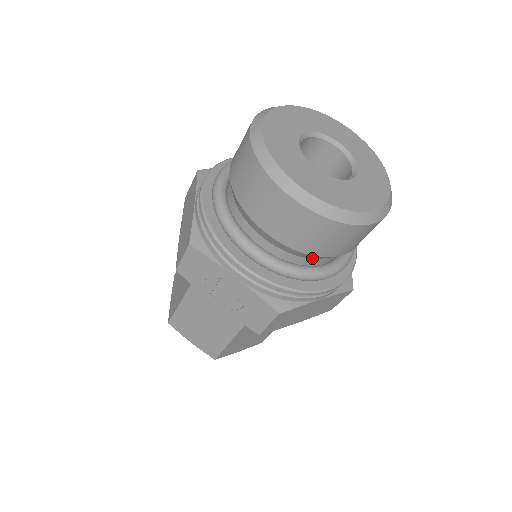
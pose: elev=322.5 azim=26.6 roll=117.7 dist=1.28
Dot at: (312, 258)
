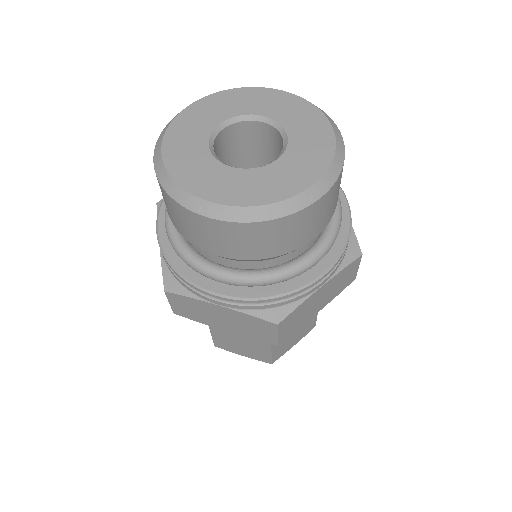
Dot at: occluded
